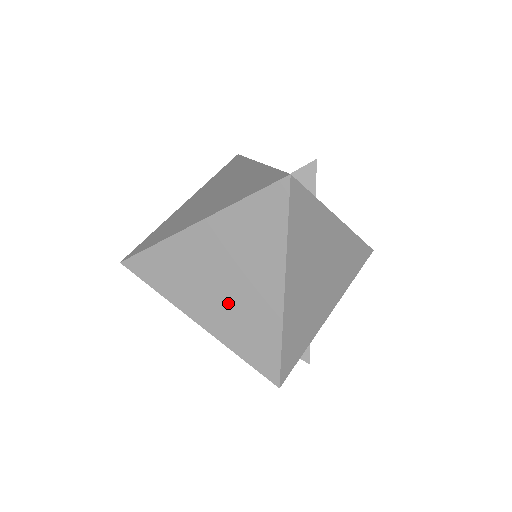
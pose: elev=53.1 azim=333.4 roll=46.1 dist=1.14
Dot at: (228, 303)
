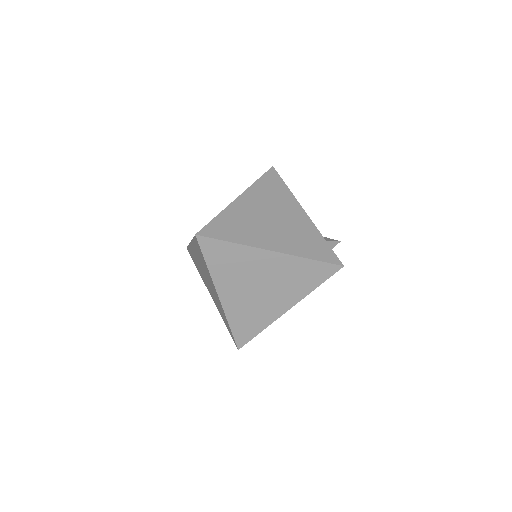
Dot at: (250, 299)
